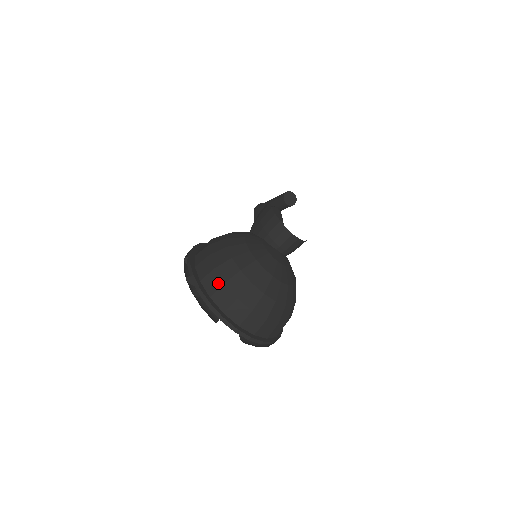
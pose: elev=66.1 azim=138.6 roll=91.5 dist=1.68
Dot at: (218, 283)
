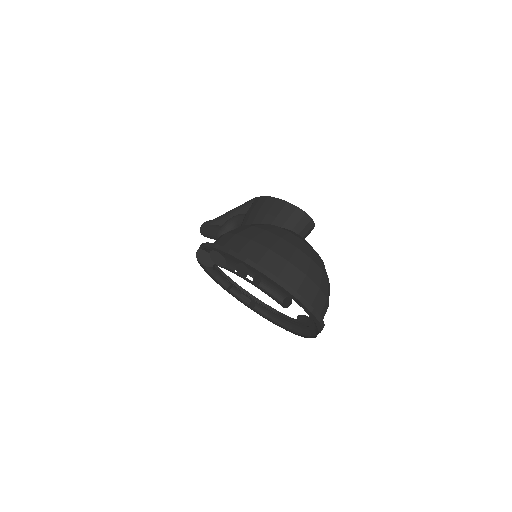
Dot at: (281, 262)
